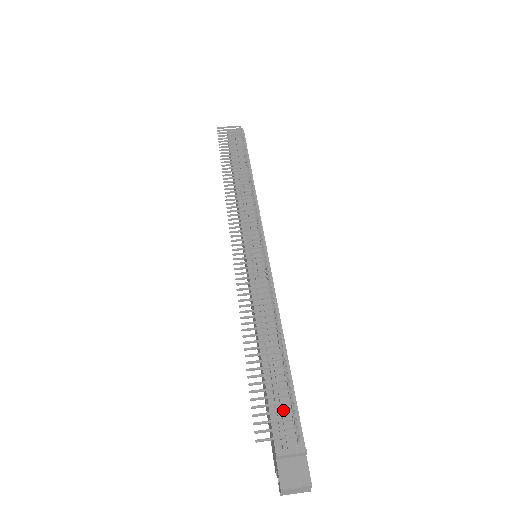
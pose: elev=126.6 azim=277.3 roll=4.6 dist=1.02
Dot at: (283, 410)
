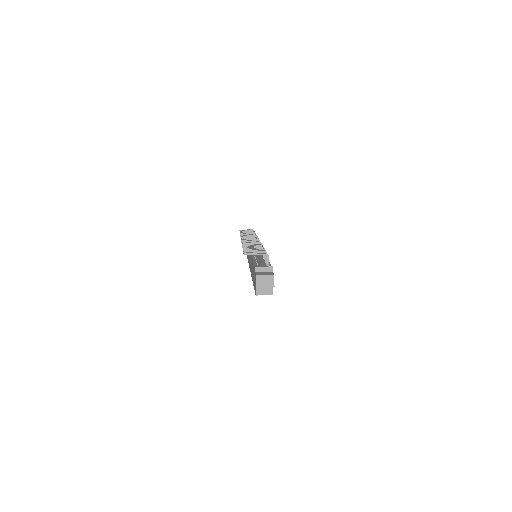
Dot at: (261, 251)
